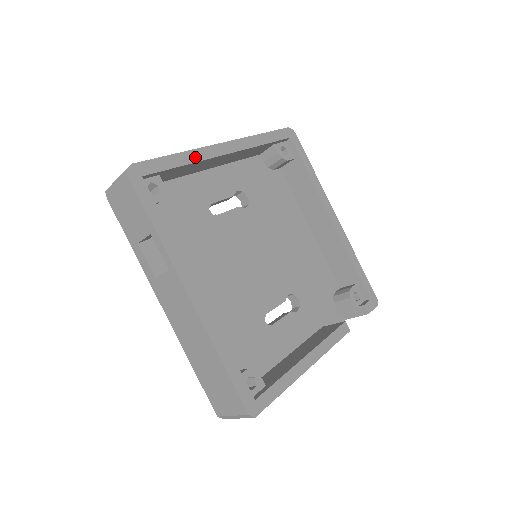
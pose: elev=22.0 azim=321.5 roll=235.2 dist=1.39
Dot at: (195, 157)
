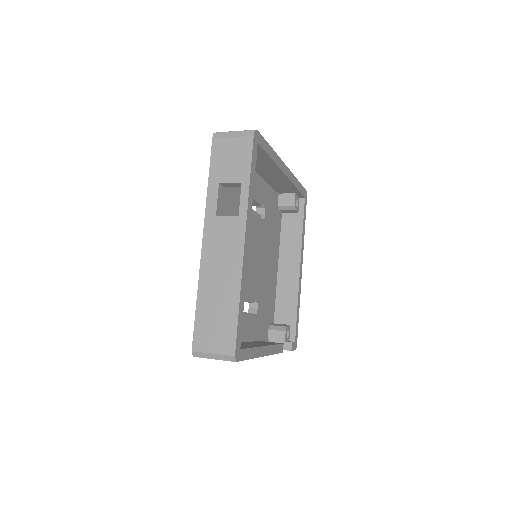
Dot at: (276, 159)
